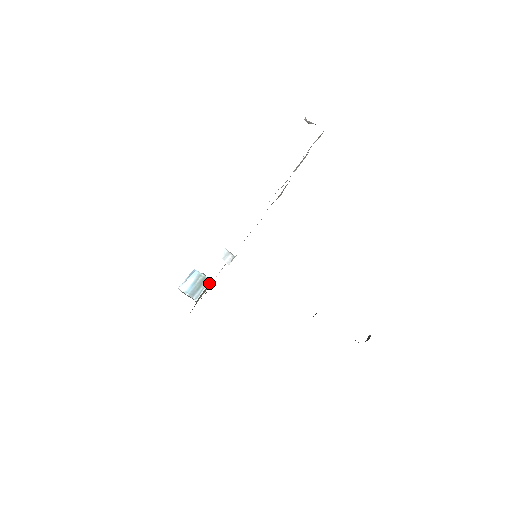
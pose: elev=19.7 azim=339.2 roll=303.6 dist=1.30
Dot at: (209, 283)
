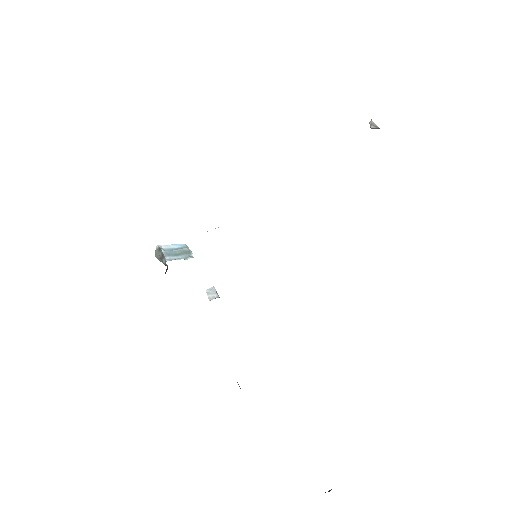
Dot at: (191, 257)
